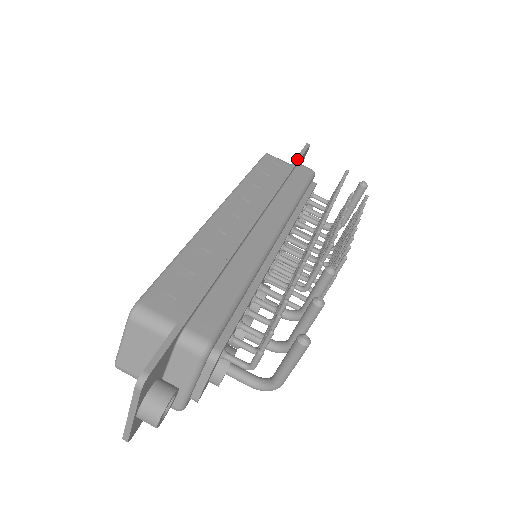
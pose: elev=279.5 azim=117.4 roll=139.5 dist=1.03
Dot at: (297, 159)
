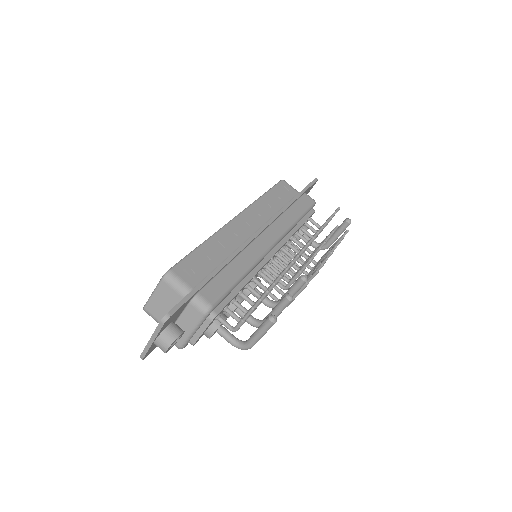
Dot at: (304, 190)
